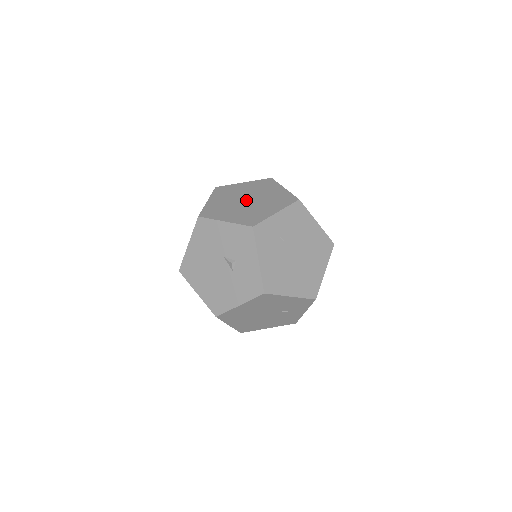
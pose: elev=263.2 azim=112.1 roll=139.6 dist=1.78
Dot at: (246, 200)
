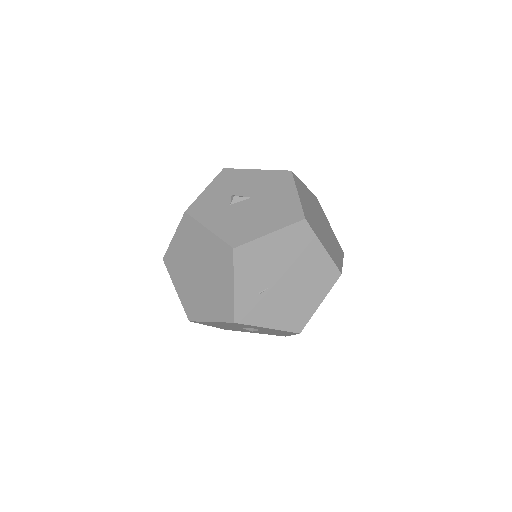
Dot at: (198, 274)
